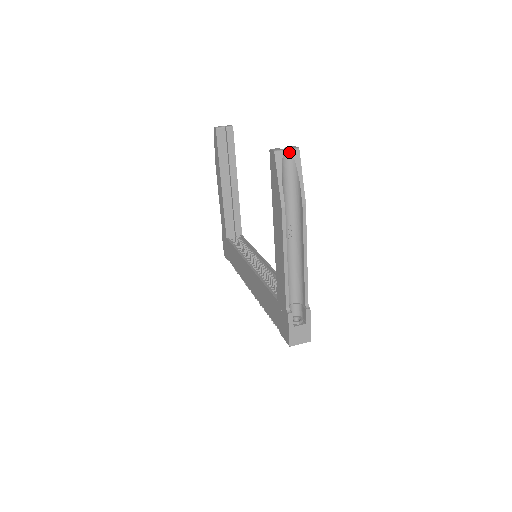
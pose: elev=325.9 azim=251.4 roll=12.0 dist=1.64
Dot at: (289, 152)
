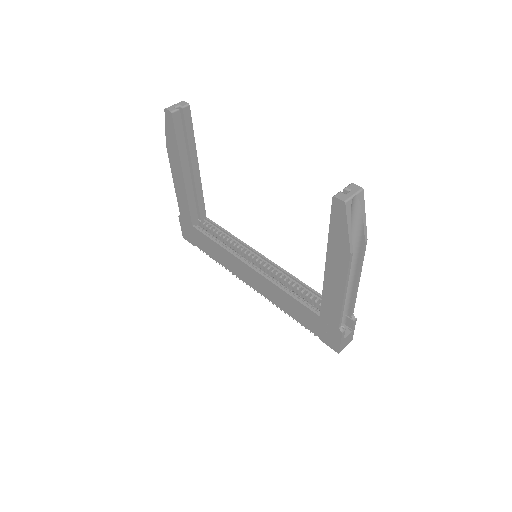
Dot at: (356, 197)
